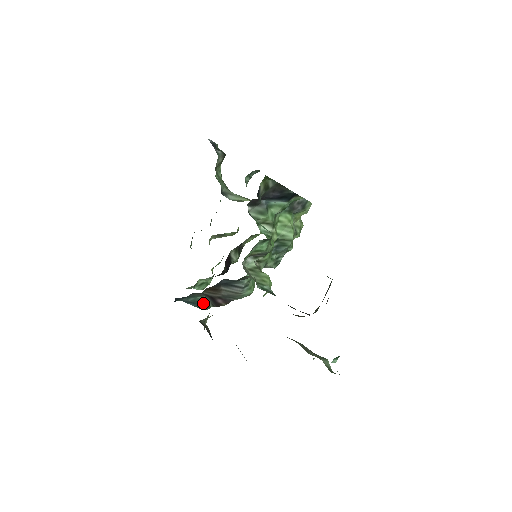
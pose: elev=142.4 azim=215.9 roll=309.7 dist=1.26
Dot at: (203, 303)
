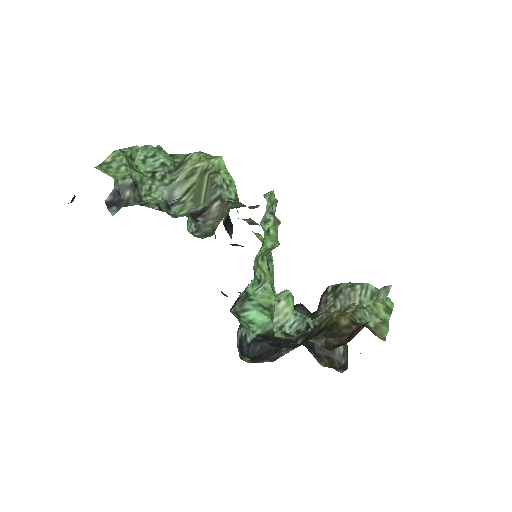
Dot at: occluded
